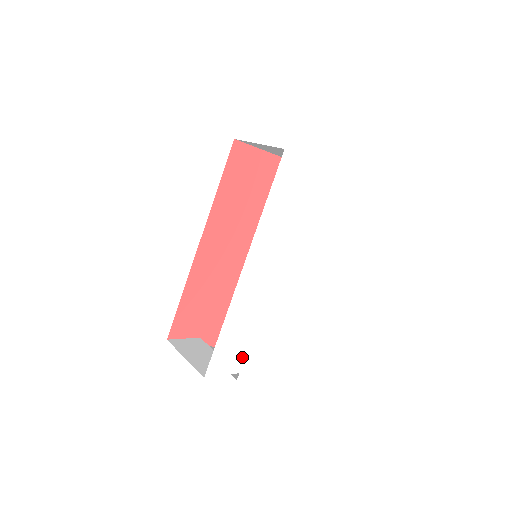
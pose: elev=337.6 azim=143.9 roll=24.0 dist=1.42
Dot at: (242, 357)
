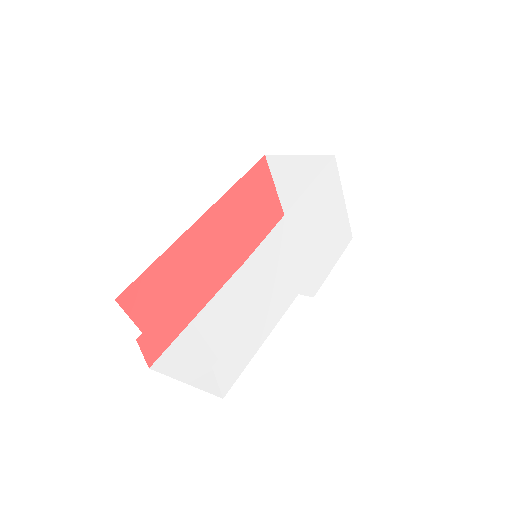
Dot at: (230, 337)
